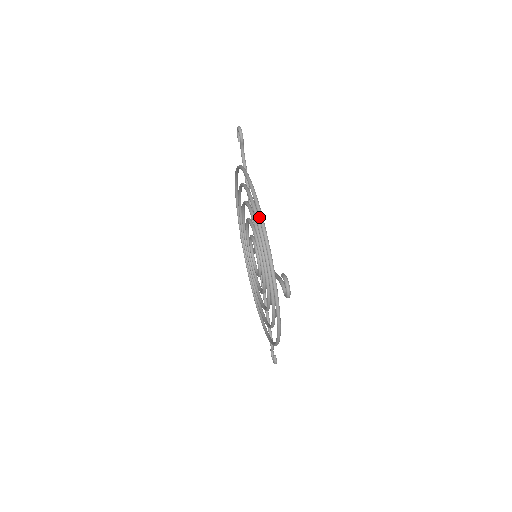
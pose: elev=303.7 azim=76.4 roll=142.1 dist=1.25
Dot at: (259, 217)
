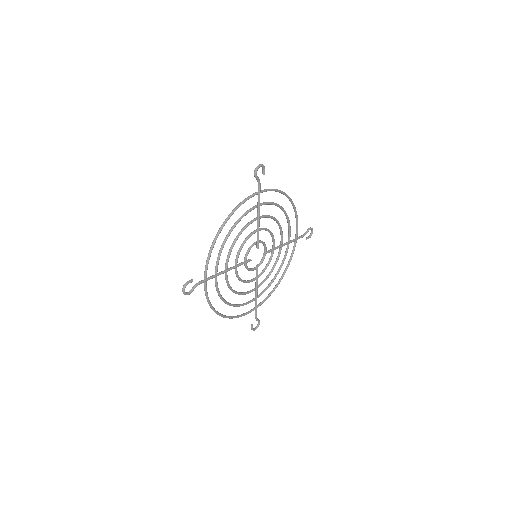
Dot at: (215, 237)
